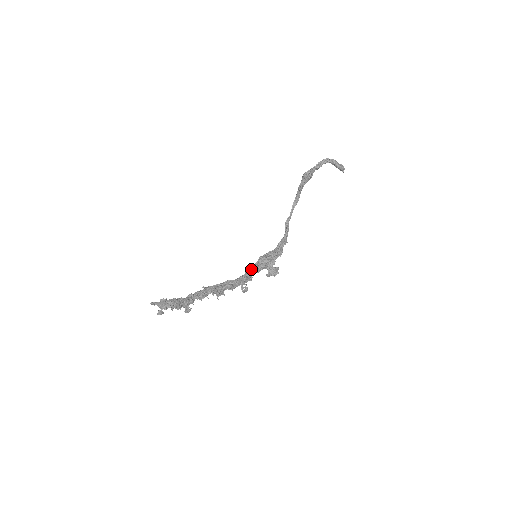
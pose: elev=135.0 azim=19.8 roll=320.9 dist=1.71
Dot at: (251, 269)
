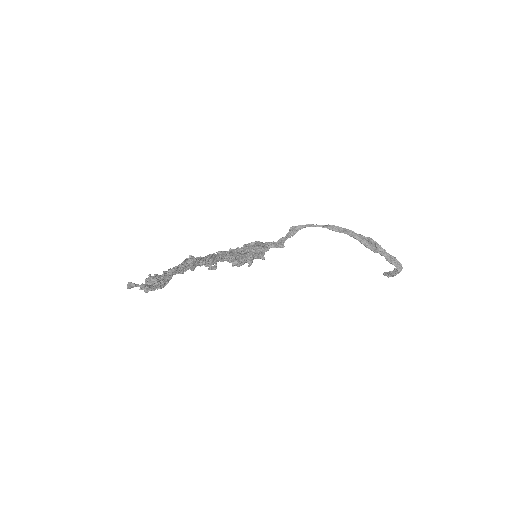
Dot at: (235, 256)
